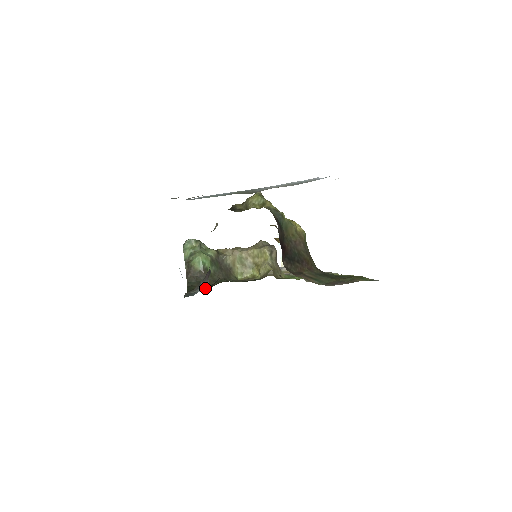
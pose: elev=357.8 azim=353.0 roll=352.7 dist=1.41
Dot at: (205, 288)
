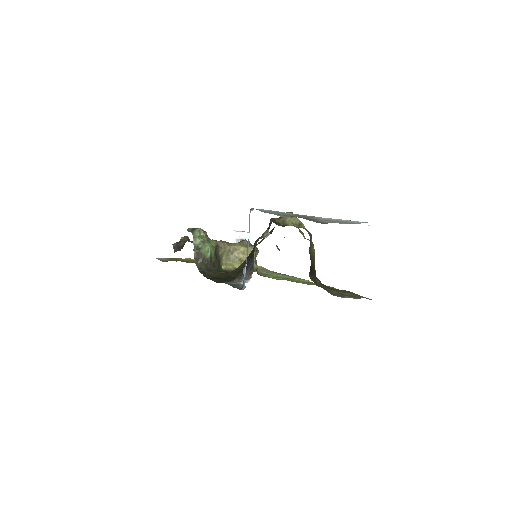
Dot at: (247, 282)
